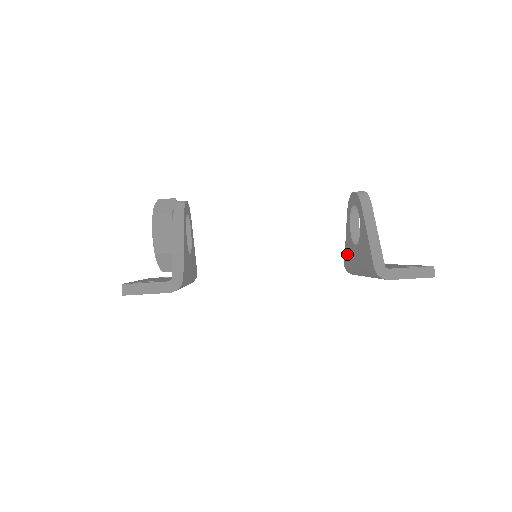
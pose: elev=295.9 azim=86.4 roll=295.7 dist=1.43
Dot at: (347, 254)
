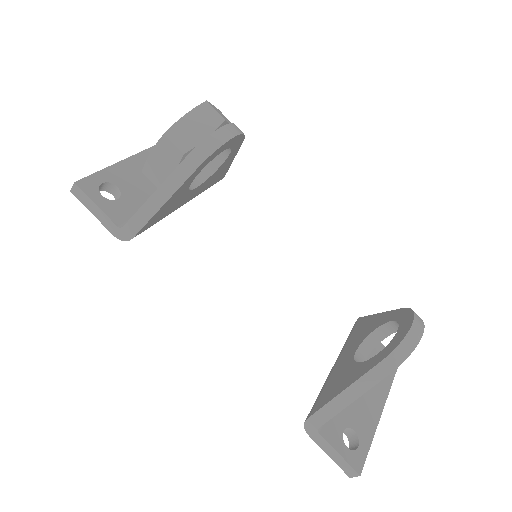
Dot at: (362, 325)
